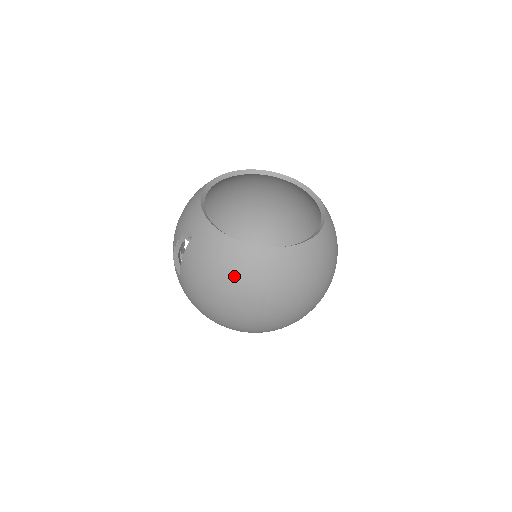
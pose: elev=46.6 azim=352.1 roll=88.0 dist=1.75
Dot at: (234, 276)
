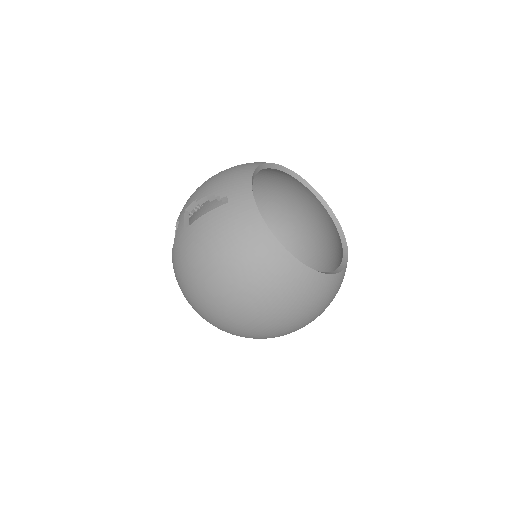
Dot at: (248, 265)
